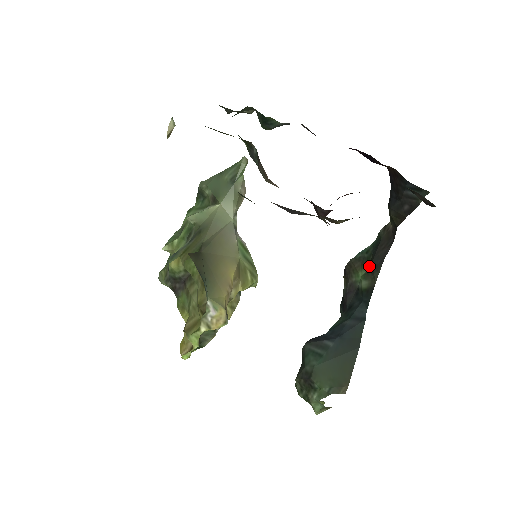
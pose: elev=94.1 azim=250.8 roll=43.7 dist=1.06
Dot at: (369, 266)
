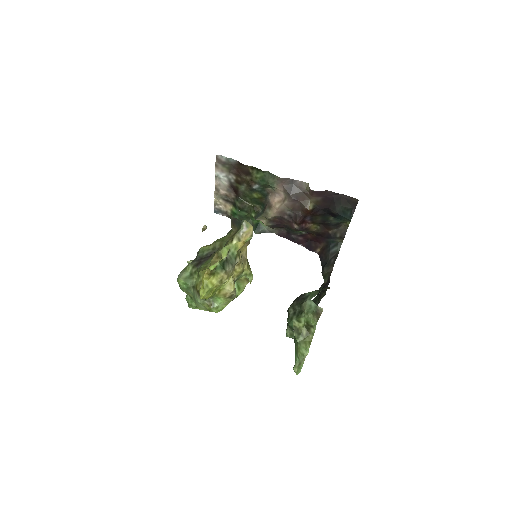
Dot at: (318, 300)
